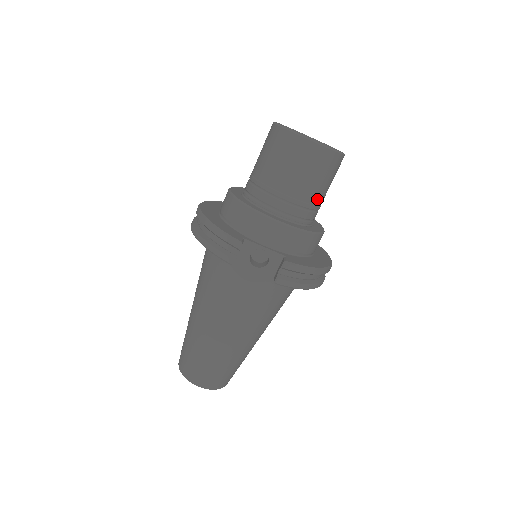
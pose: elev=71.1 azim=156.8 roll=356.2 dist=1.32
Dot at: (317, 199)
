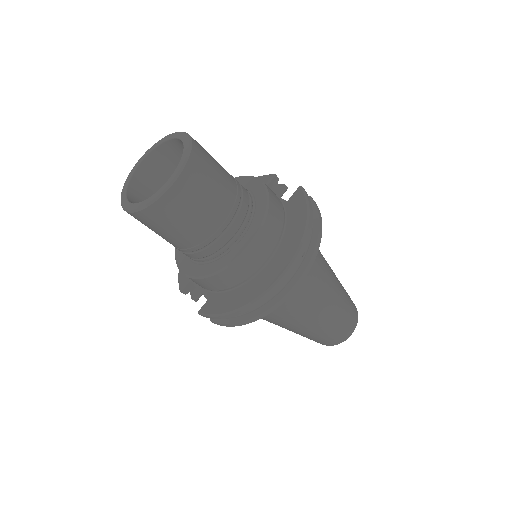
Dot at: (192, 241)
